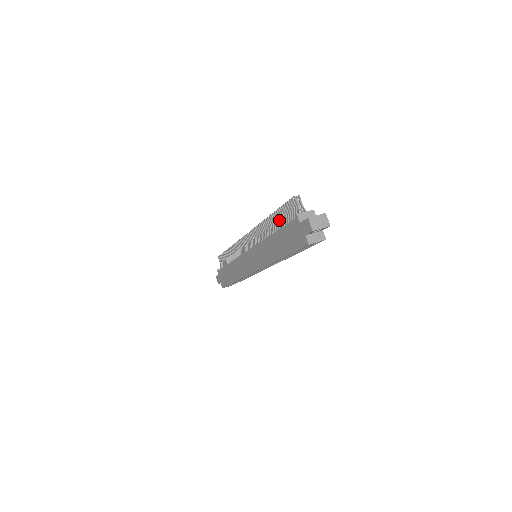
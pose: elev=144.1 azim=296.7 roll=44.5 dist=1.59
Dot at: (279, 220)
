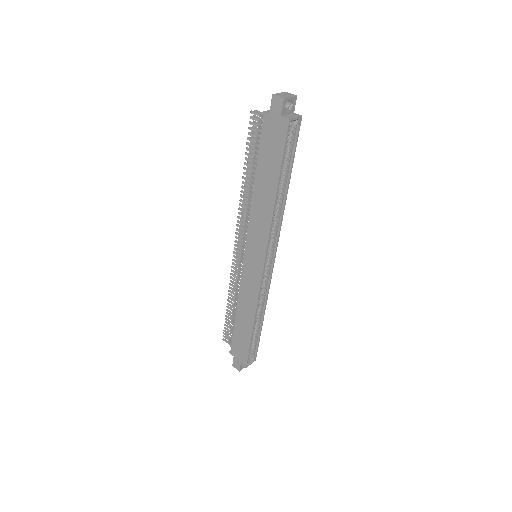
Dot at: (253, 163)
